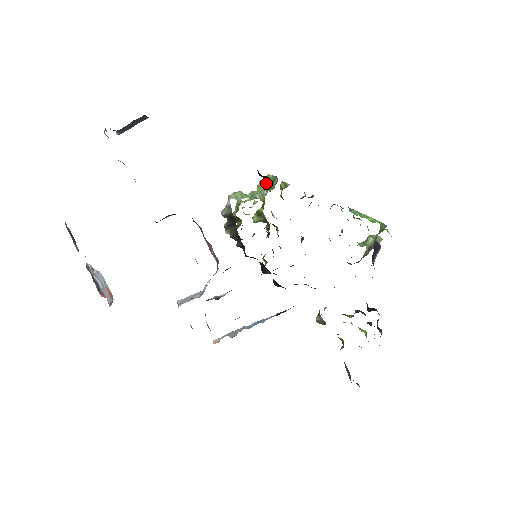
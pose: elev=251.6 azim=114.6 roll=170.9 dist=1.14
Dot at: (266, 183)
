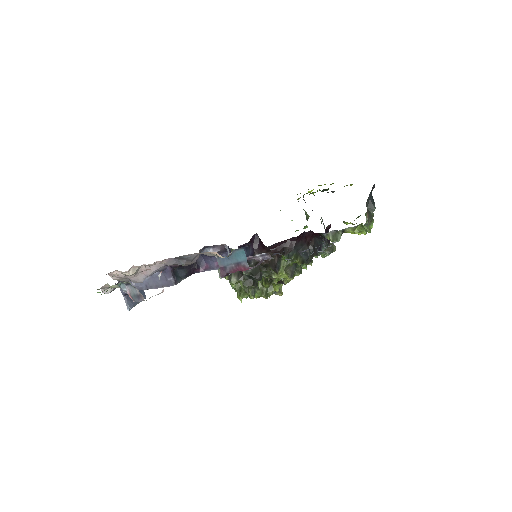
Dot at: occluded
